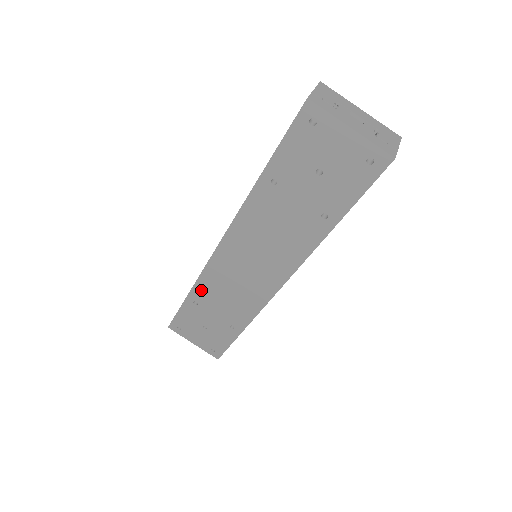
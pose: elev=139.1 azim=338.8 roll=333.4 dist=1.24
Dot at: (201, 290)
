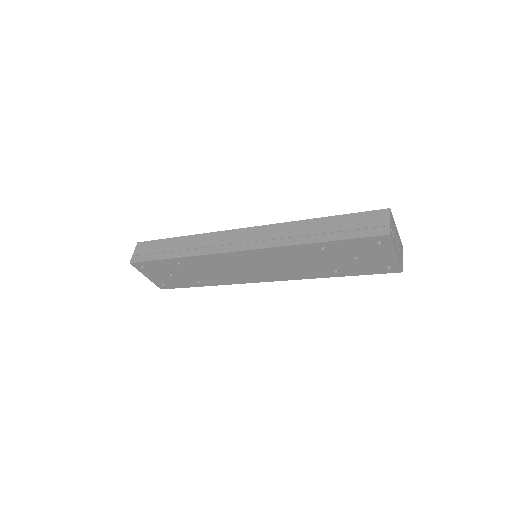
Dot at: (194, 261)
